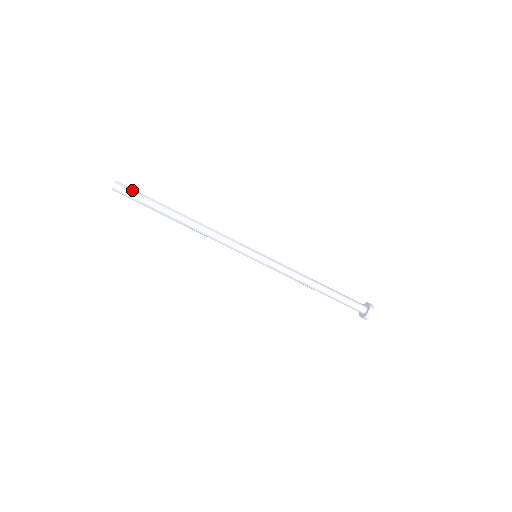
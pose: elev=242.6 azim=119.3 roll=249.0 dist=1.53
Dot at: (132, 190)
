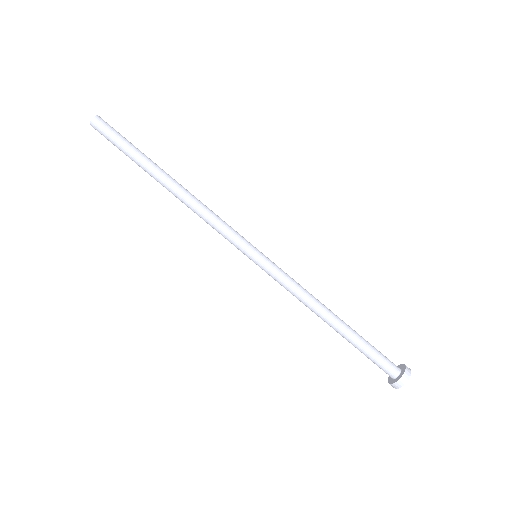
Dot at: (114, 130)
